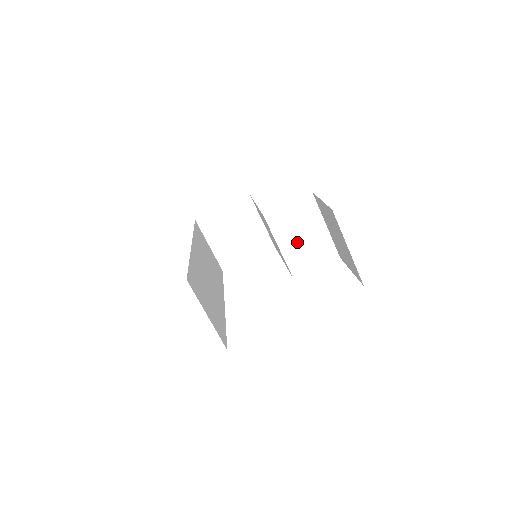
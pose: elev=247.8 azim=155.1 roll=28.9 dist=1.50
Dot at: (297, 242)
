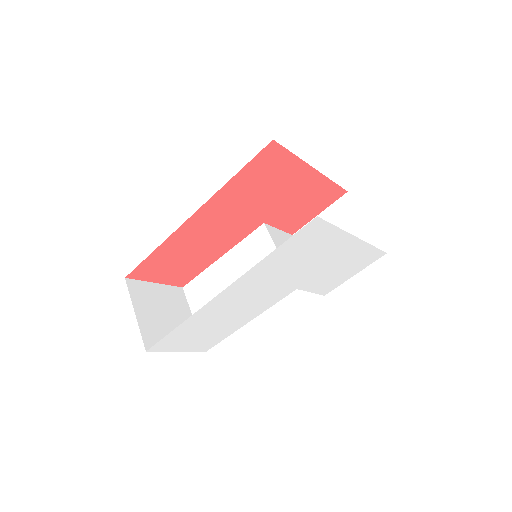
Dot at: occluded
